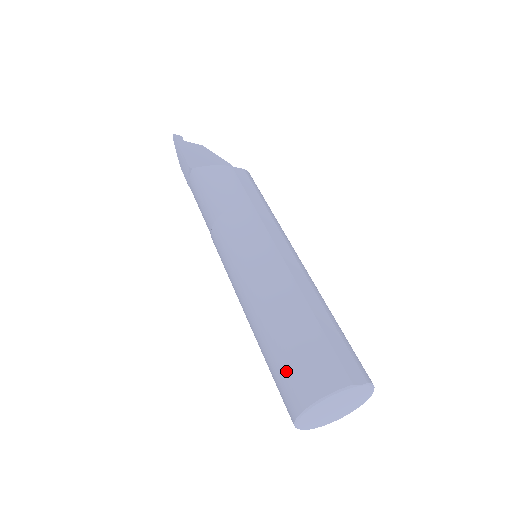
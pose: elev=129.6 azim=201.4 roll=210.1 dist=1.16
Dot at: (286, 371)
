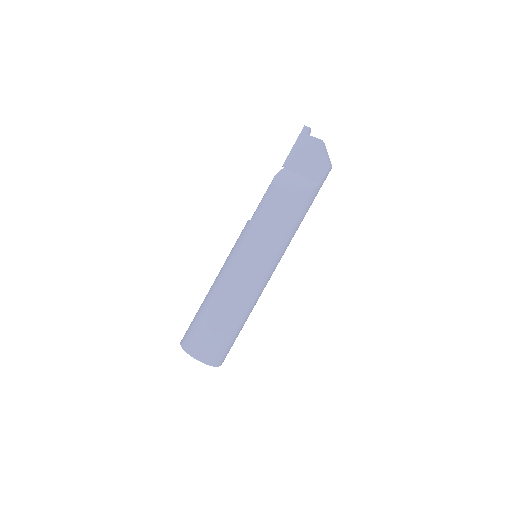
Dot at: occluded
